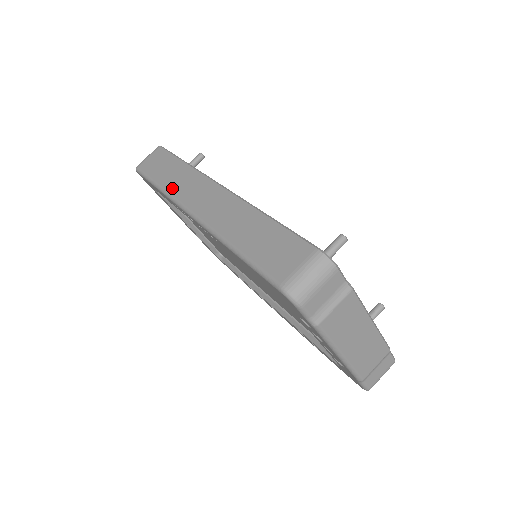
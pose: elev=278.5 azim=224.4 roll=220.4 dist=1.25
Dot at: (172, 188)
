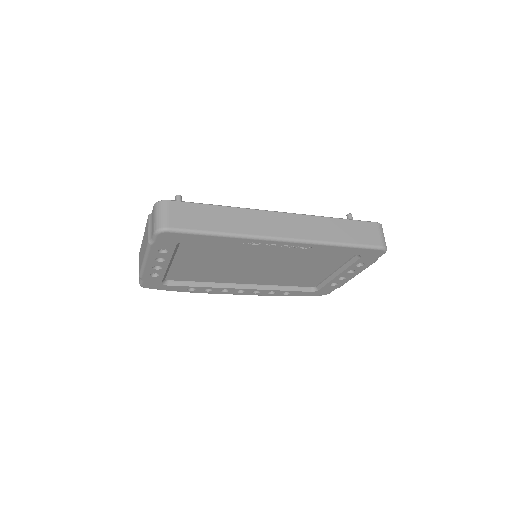
Dot at: (243, 230)
